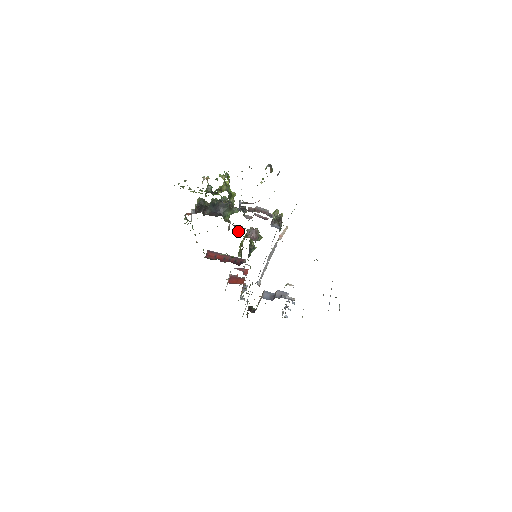
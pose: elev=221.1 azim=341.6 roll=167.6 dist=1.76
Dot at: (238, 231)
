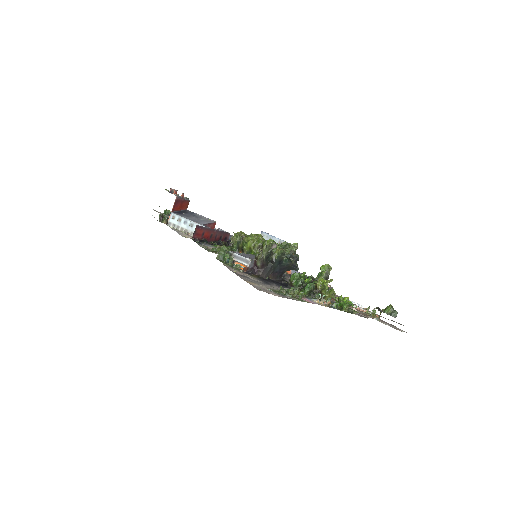
Dot at: occluded
